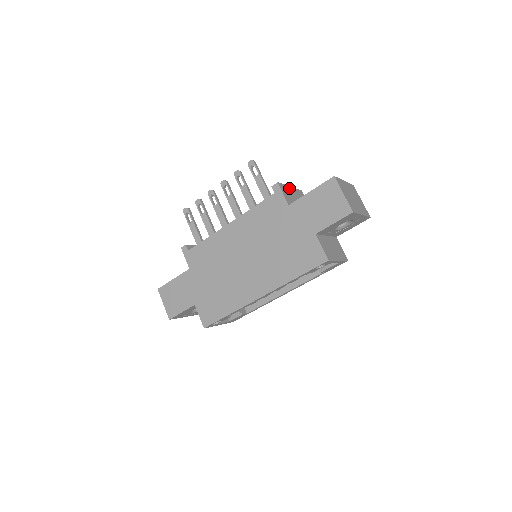
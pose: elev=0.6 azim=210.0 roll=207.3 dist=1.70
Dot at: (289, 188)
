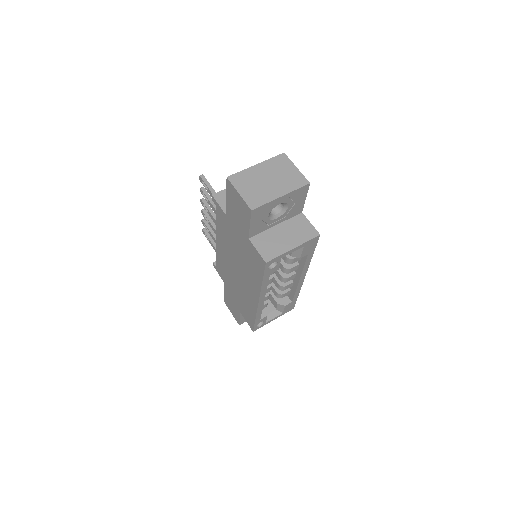
Dot at: occluded
